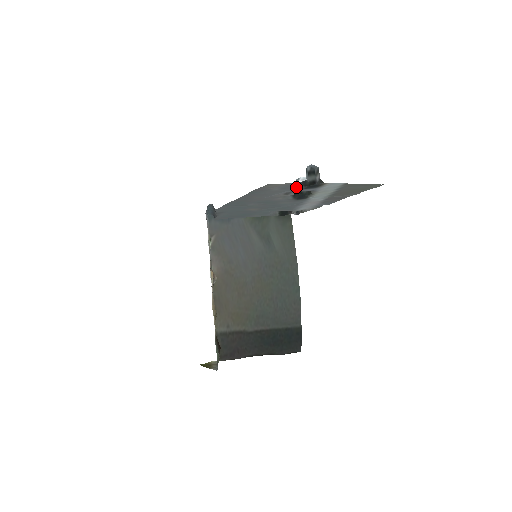
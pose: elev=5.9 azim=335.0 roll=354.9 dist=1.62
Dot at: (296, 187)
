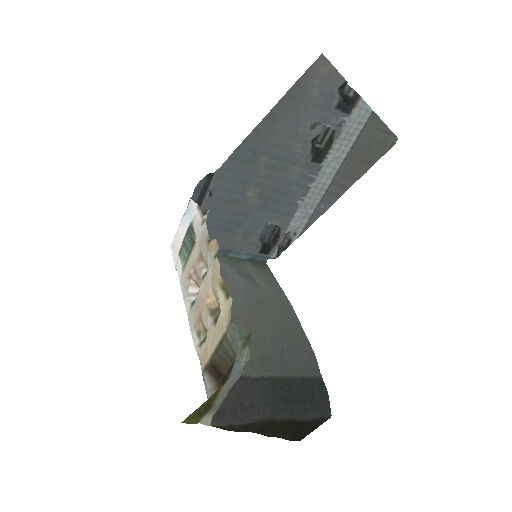
Dot at: (333, 97)
